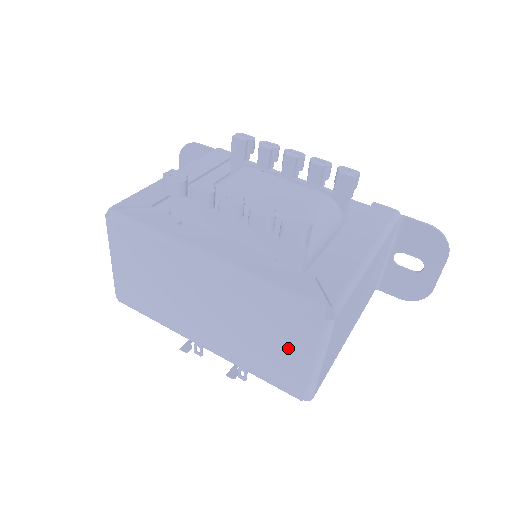
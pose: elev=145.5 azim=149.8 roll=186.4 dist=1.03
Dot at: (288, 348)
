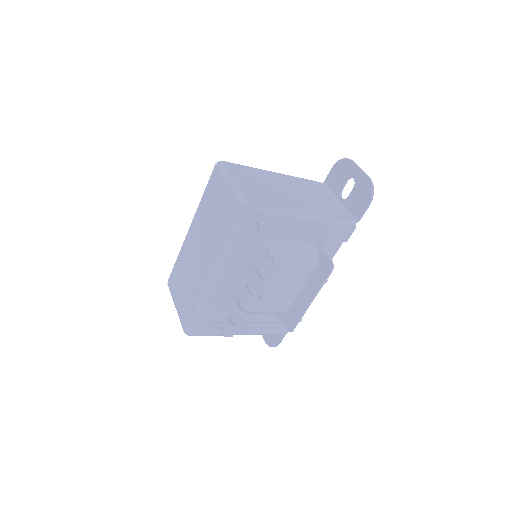
Dot at: (221, 199)
